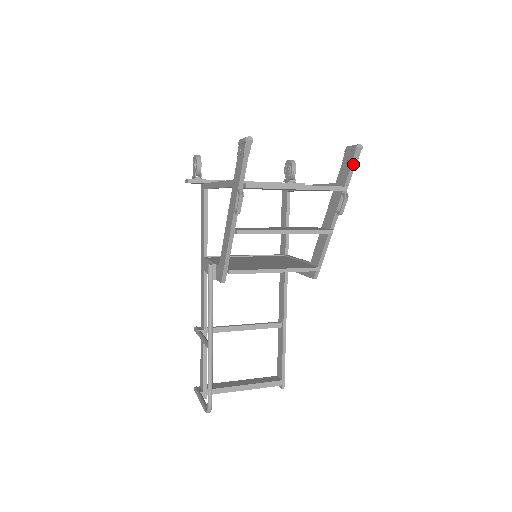
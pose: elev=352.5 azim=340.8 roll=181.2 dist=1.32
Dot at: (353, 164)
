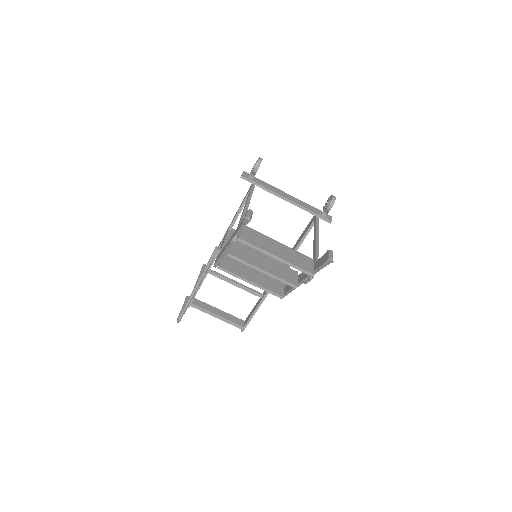
Dot at: (323, 265)
